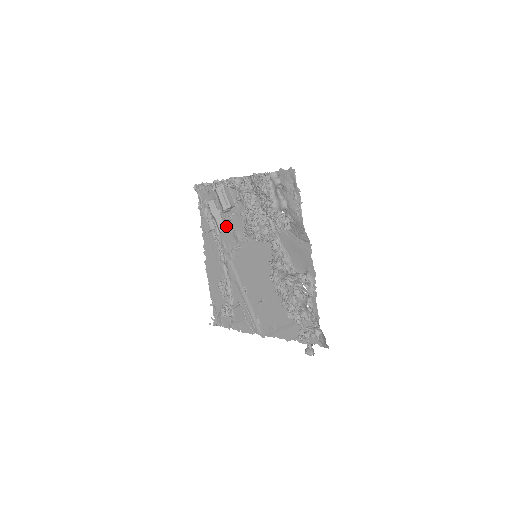
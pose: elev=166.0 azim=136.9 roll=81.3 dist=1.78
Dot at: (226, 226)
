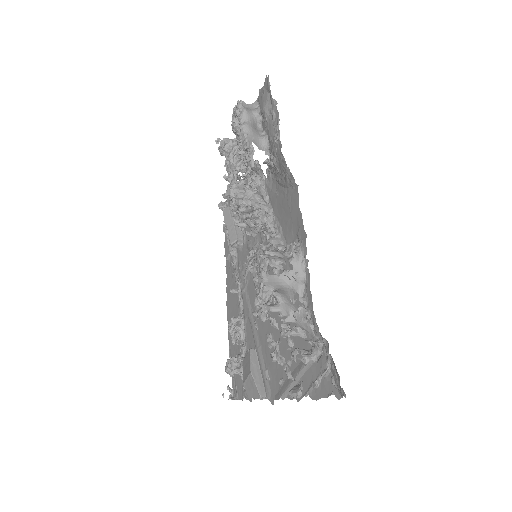
Dot at: (239, 236)
